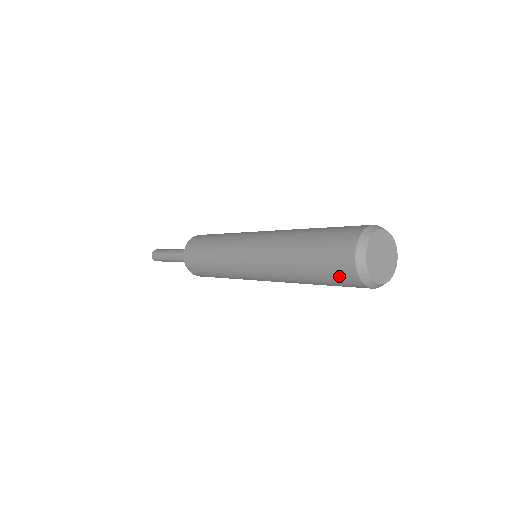
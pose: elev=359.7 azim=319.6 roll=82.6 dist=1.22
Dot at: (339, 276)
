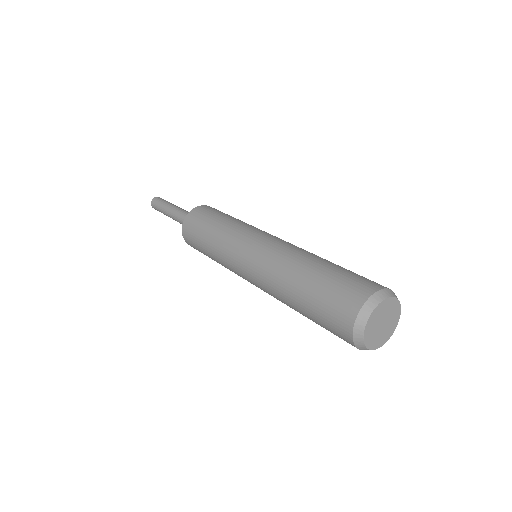
Dot at: (335, 308)
